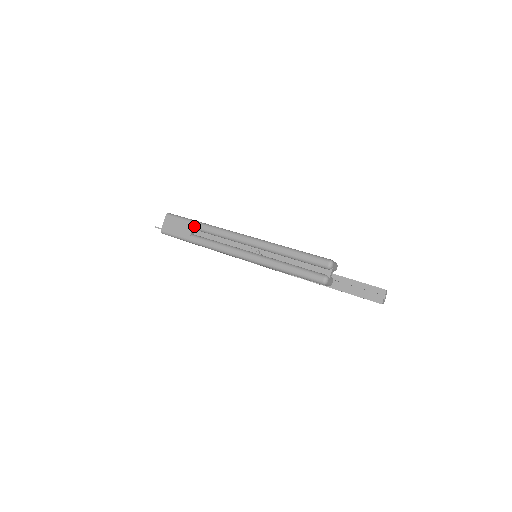
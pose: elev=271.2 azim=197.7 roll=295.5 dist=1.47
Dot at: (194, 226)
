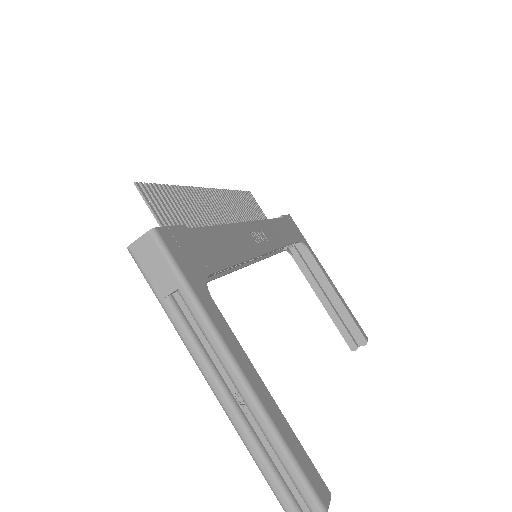
Dot at: (179, 290)
